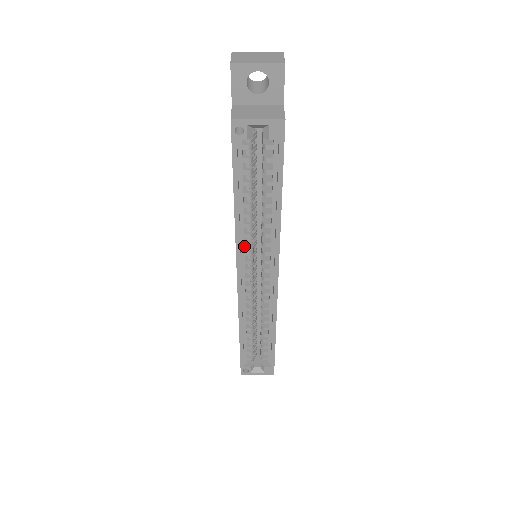
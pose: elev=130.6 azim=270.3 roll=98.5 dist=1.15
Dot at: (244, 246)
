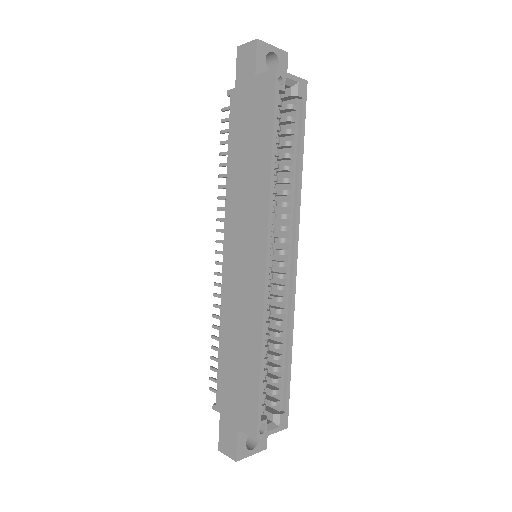
Dot at: (271, 217)
